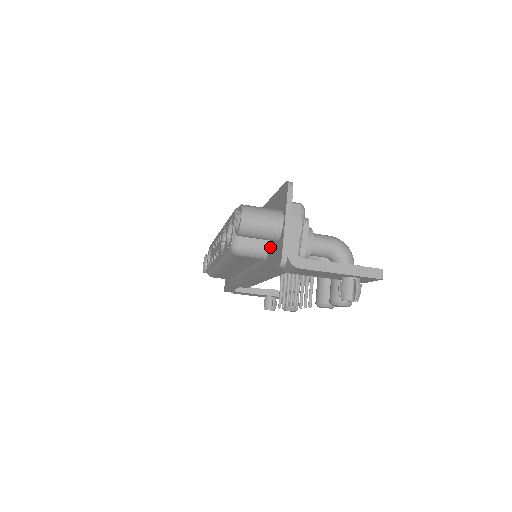
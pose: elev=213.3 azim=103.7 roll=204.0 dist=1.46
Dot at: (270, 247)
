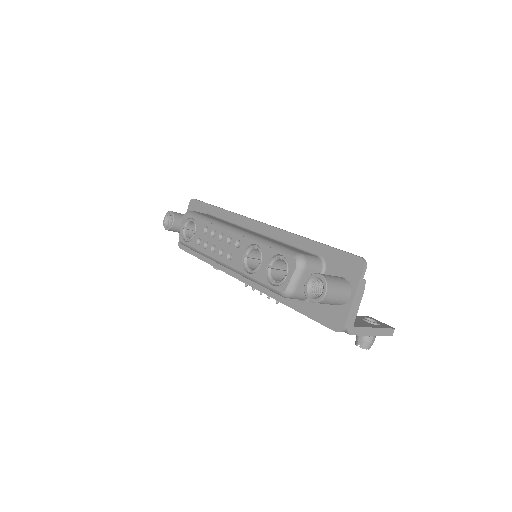
Dot at: occluded
